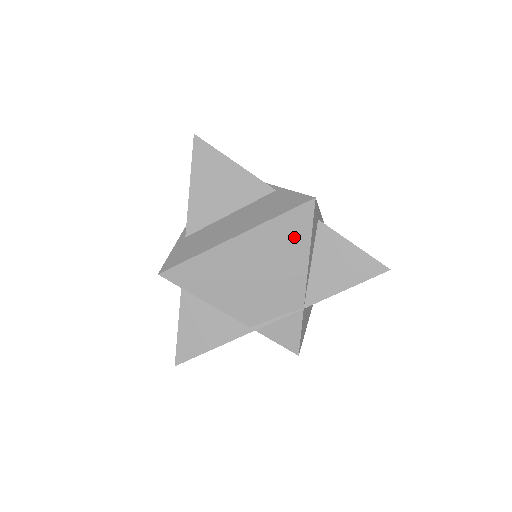
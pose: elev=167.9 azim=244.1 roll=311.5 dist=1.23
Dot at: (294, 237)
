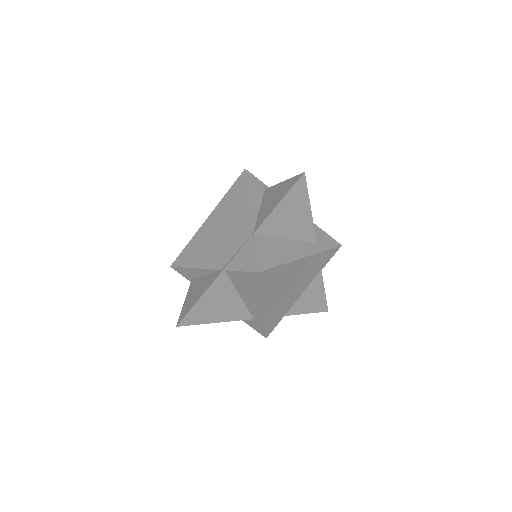
Dot at: (238, 196)
